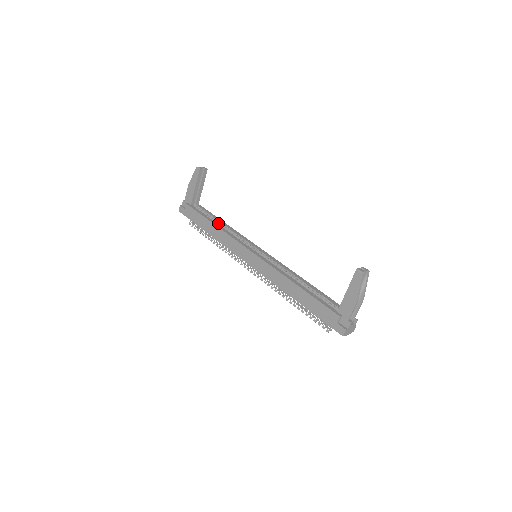
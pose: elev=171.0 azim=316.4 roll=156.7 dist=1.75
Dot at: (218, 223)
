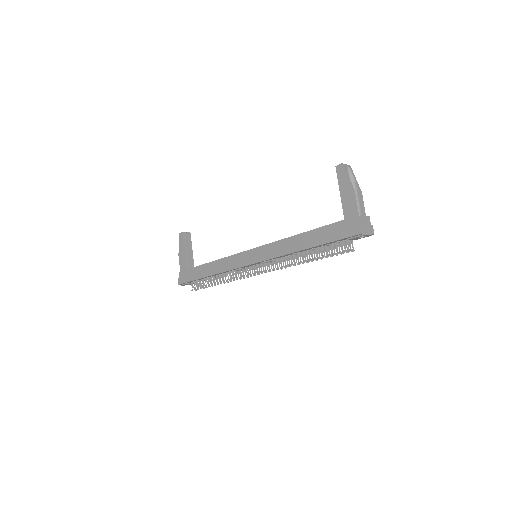
Dot at: occluded
